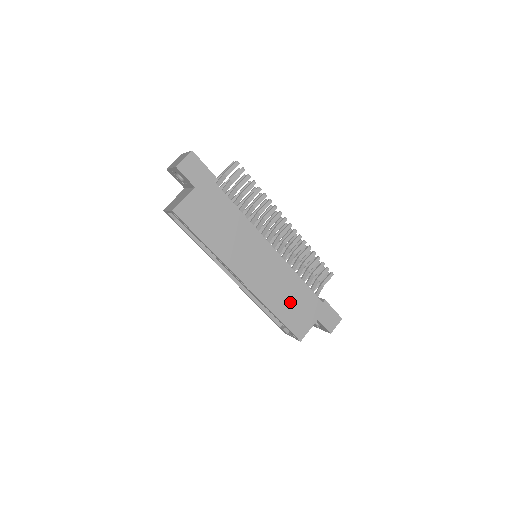
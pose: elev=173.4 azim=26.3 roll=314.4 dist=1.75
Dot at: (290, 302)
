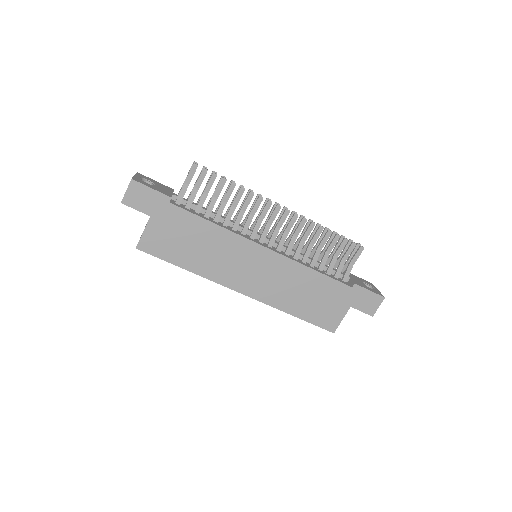
Dot at: (308, 298)
